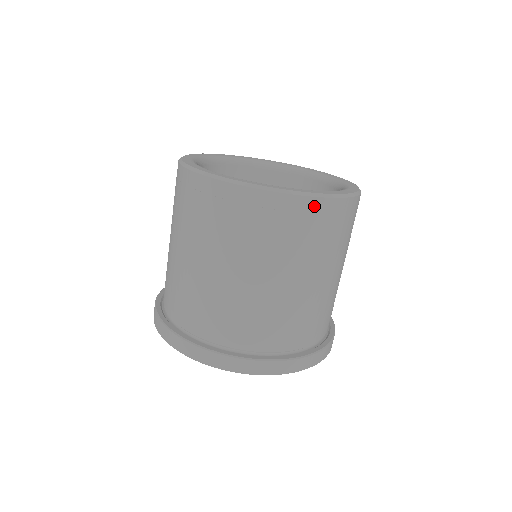
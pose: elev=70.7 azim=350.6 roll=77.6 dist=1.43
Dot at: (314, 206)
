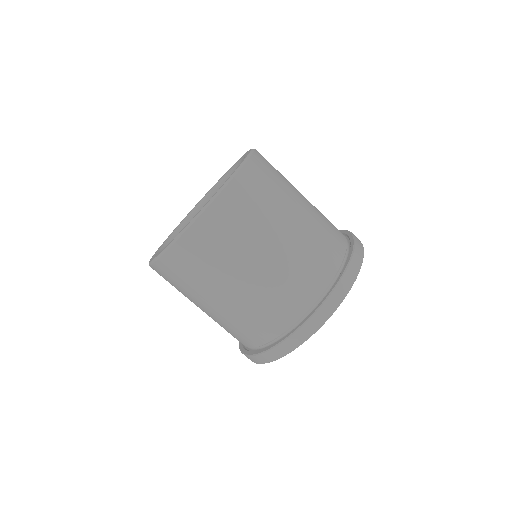
Dot at: (241, 180)
